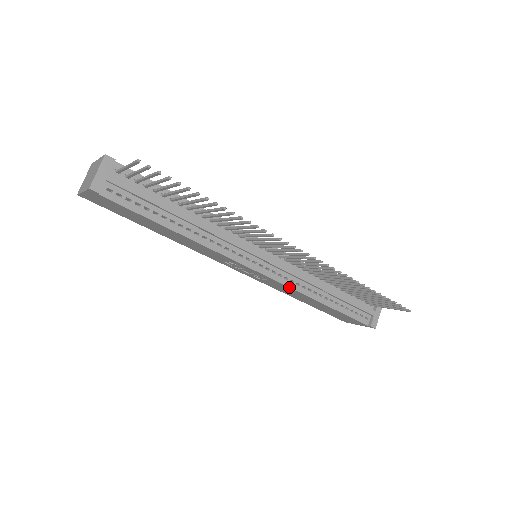
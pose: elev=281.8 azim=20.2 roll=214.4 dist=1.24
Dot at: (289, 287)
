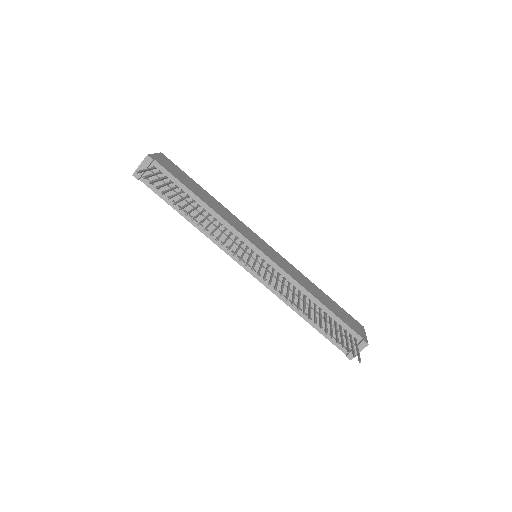
Dot at: (271, 291)
